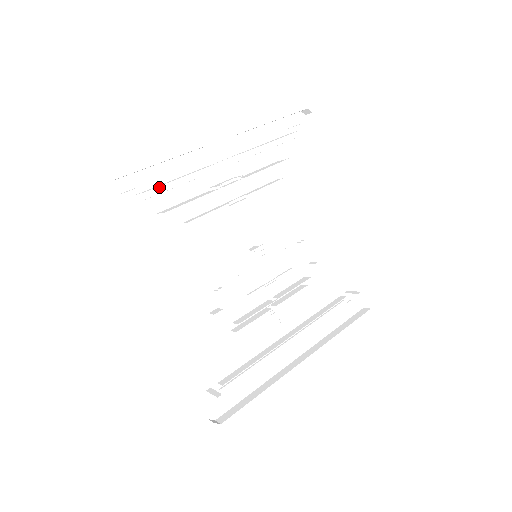
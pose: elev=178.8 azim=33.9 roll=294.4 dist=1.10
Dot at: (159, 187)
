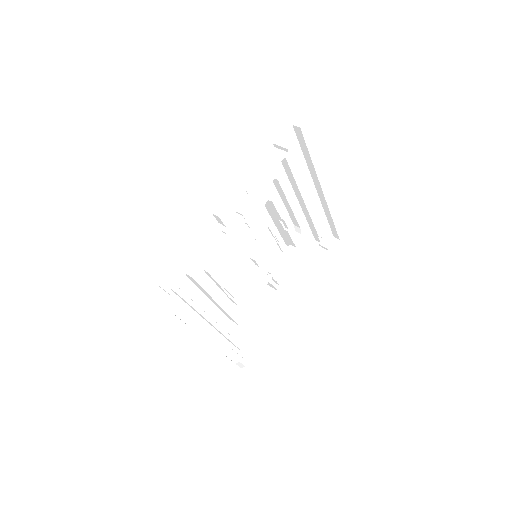
Dot at: (177, 249)
